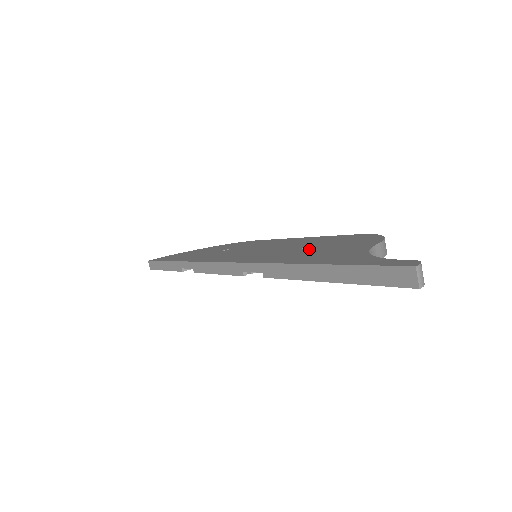
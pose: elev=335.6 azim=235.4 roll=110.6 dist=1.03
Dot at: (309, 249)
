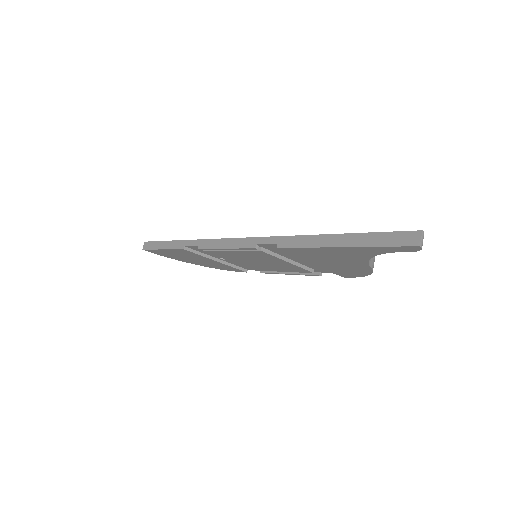
Dot at: occluded
